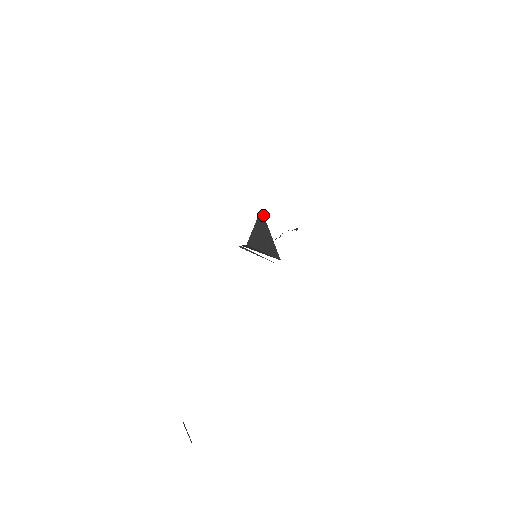
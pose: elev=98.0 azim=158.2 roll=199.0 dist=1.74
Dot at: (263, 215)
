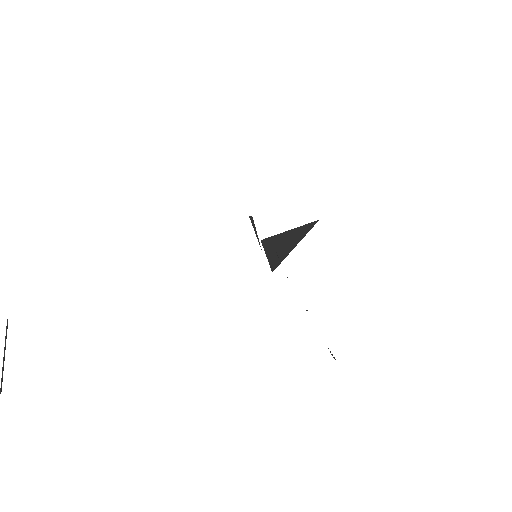
Dot at: (313, 226)
